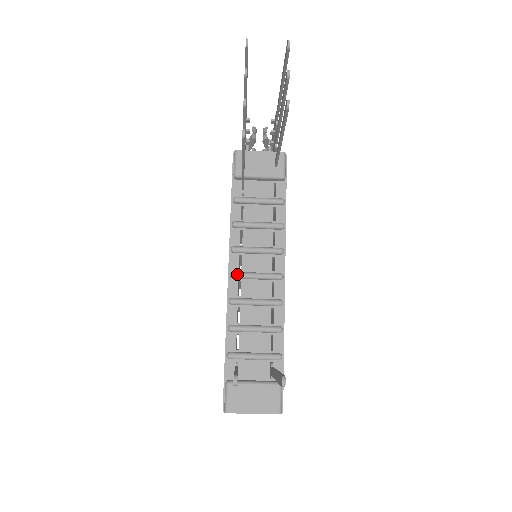
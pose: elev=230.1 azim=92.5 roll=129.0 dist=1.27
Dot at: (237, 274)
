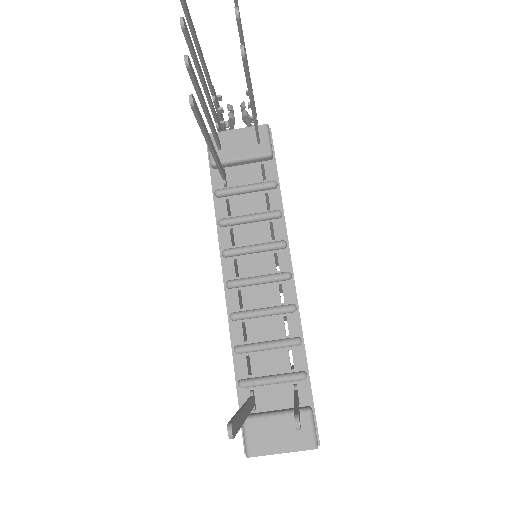
Dot at: (234, 282)
